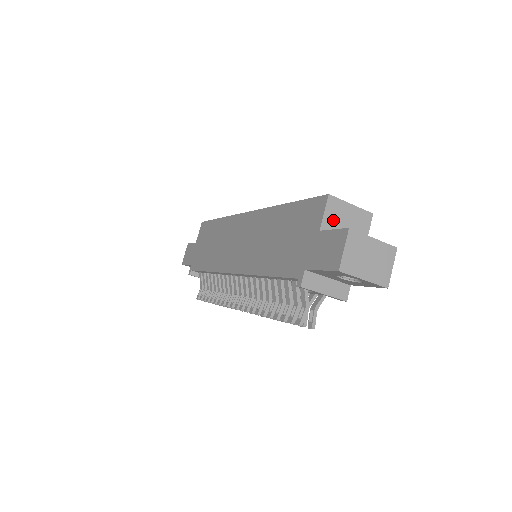
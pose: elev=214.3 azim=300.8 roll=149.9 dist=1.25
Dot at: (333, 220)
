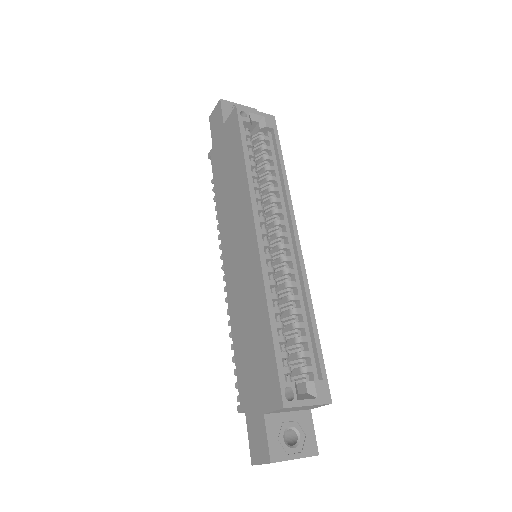
Dot at: (282, 411)
